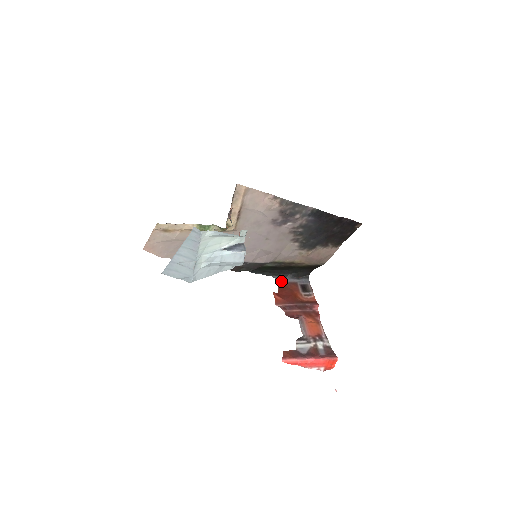
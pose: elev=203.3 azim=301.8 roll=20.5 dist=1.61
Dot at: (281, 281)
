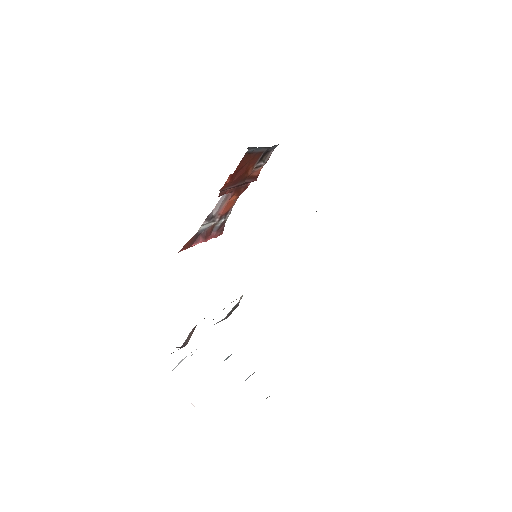
Dot at: (251, 152)
